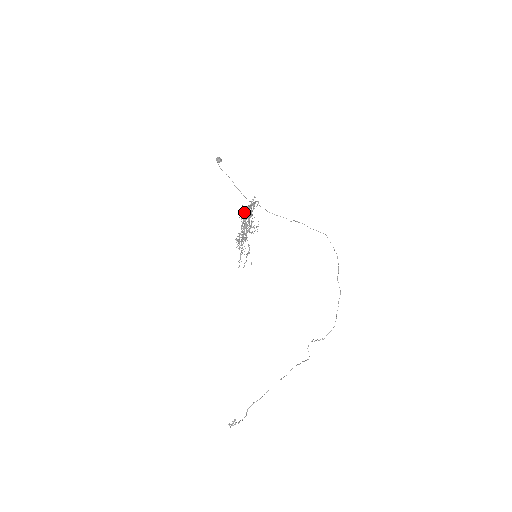
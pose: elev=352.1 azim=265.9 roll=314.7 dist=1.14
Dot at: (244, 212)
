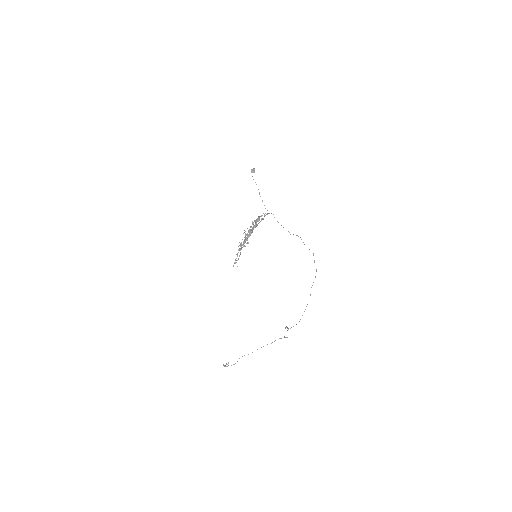
Dot at: (252, 223)
